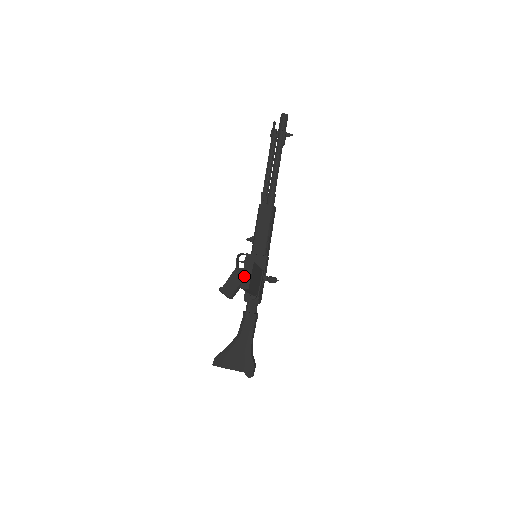
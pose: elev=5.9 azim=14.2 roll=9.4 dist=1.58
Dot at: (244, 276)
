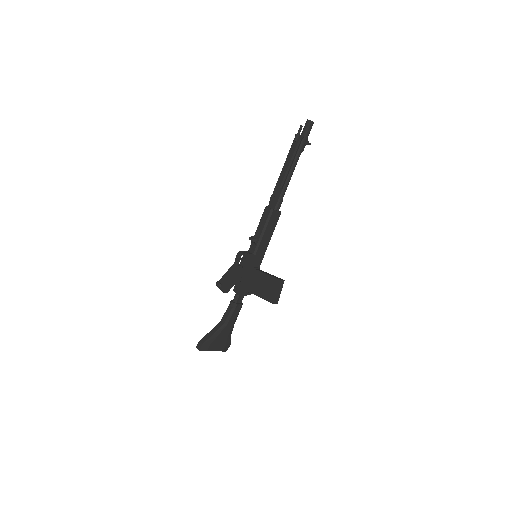
Dot at: (277, 293)
